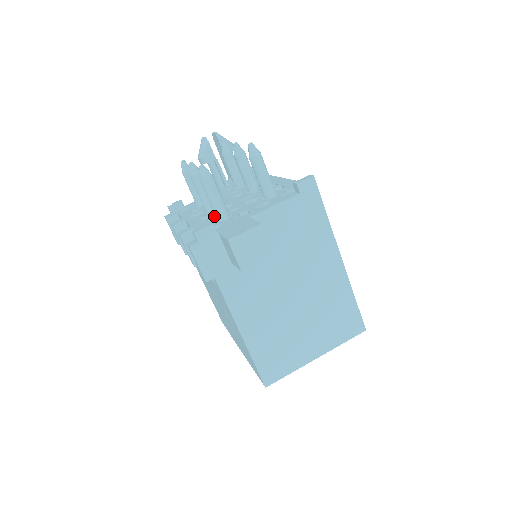
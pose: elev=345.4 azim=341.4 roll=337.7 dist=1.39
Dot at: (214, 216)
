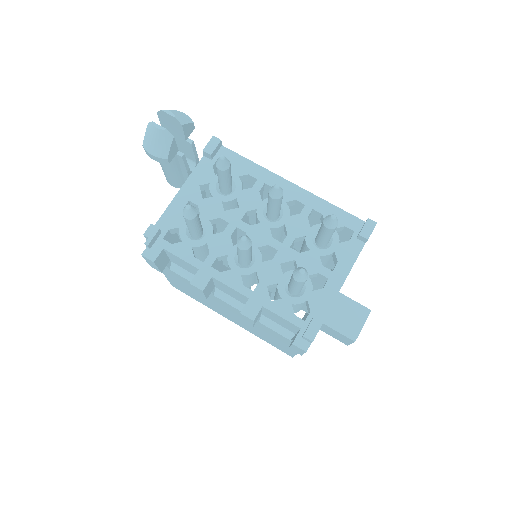
Dot at: (269, 278)
